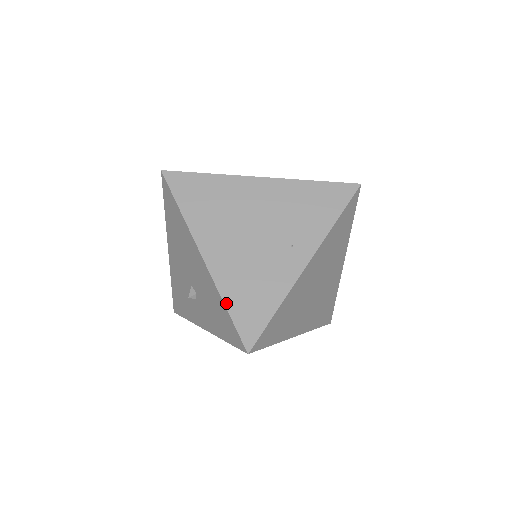
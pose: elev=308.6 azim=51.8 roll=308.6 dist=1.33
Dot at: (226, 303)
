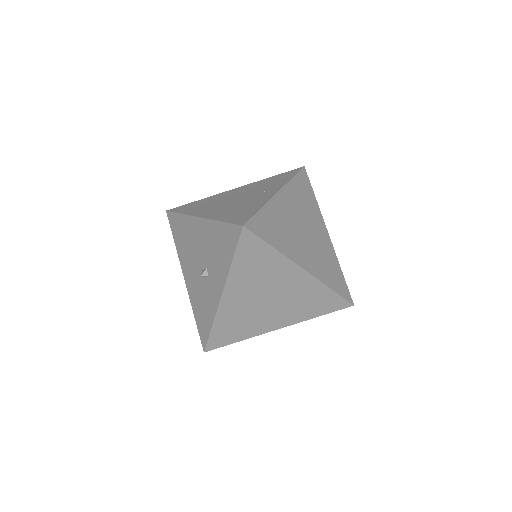
Dot at: (220, 220)
